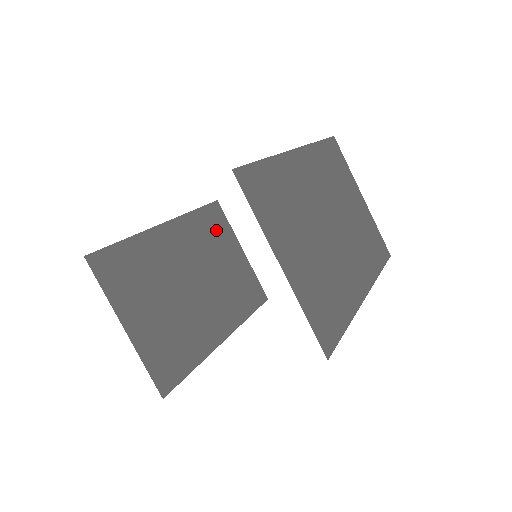
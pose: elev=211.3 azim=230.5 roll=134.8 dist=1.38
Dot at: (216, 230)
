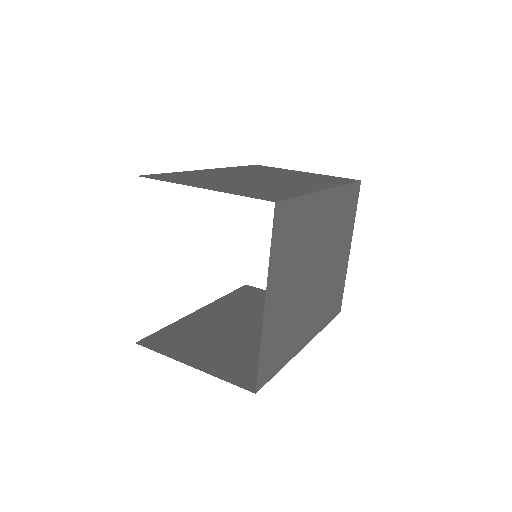
Dot at: (254, 297)
